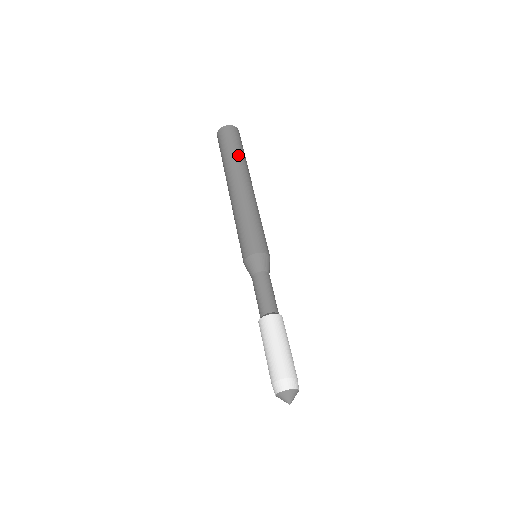
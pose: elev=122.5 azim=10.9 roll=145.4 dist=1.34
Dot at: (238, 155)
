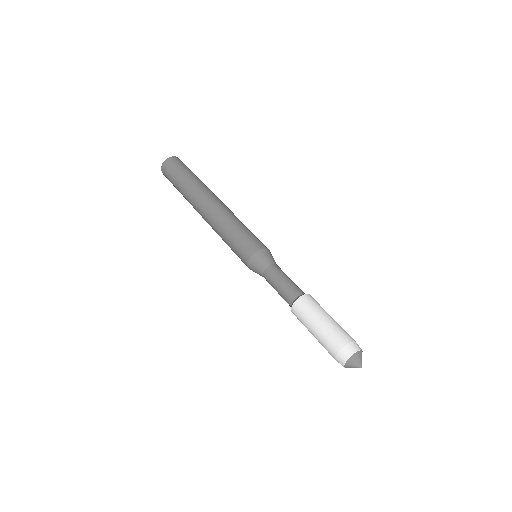
Dot at: (185, 182)
